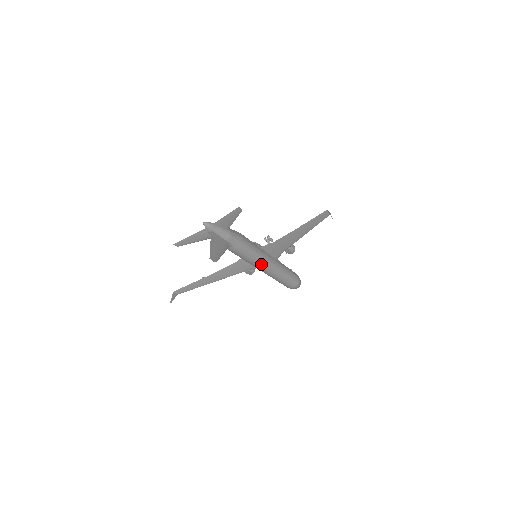
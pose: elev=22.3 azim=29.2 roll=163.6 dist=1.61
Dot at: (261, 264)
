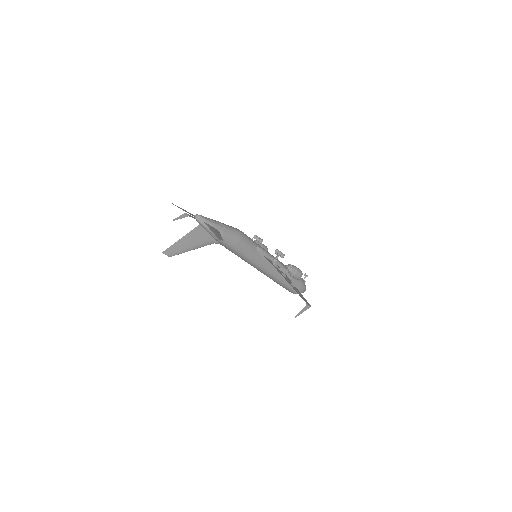
Dot at: (253, 266)
